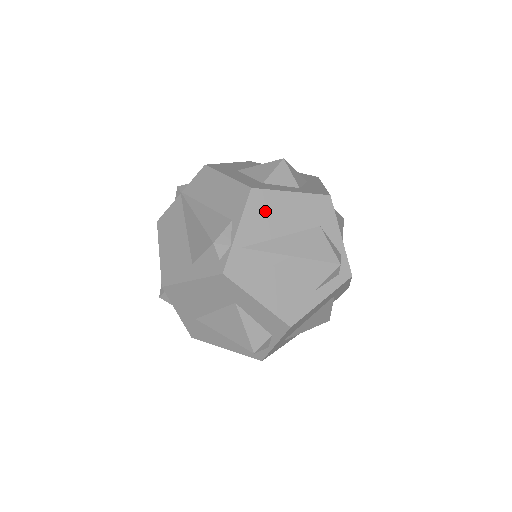
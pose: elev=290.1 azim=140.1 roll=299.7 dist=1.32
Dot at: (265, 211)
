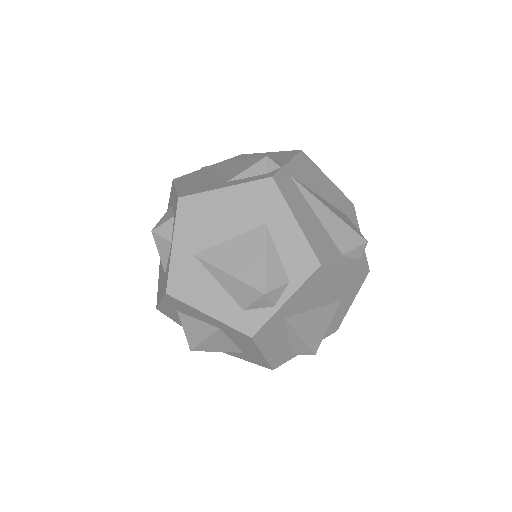
Dot at: (309, 171)
